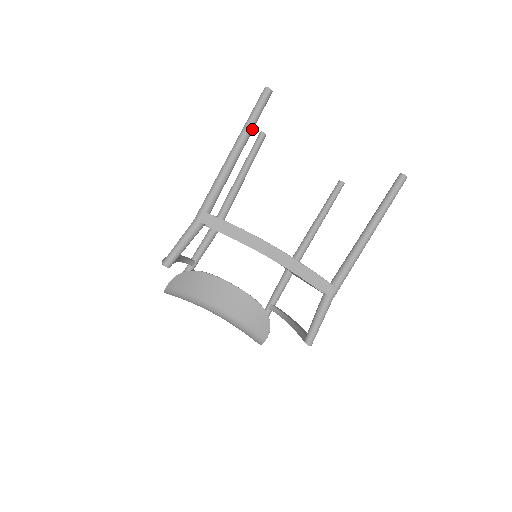
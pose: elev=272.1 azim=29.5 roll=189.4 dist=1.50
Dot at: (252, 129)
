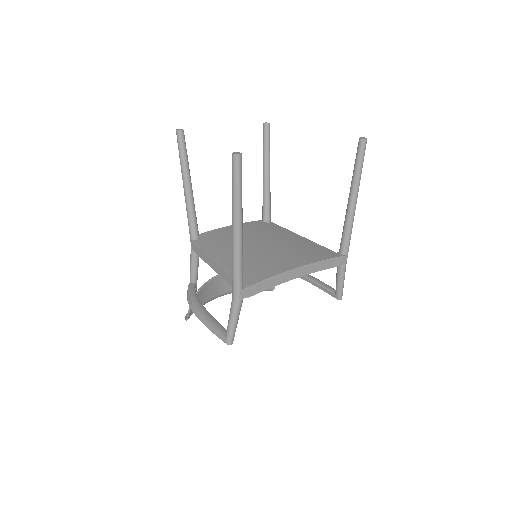
Dot at: occluded
